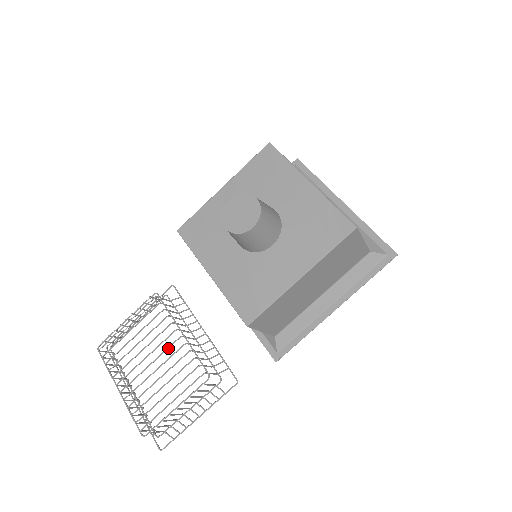
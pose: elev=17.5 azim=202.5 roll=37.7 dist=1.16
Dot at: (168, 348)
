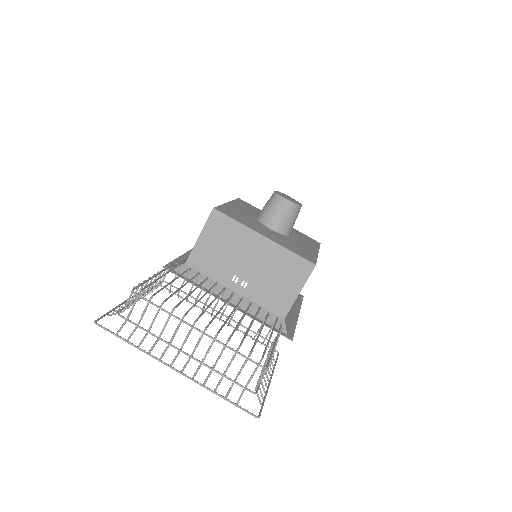
Dot at: occluded
